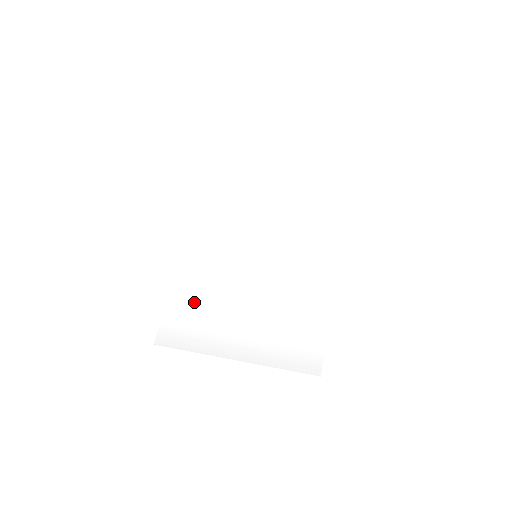
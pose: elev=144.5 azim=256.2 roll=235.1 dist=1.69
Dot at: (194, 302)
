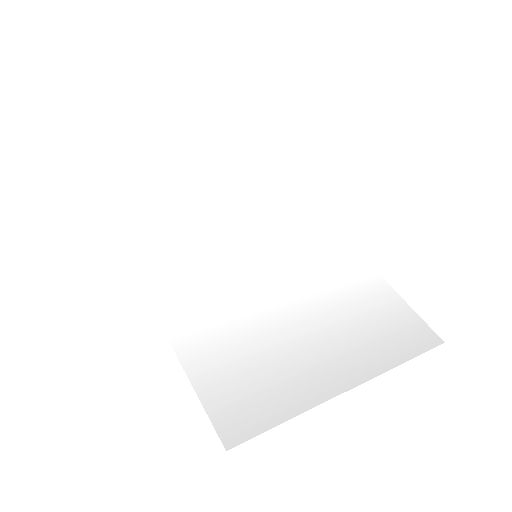
Dot at: (231, 346)
